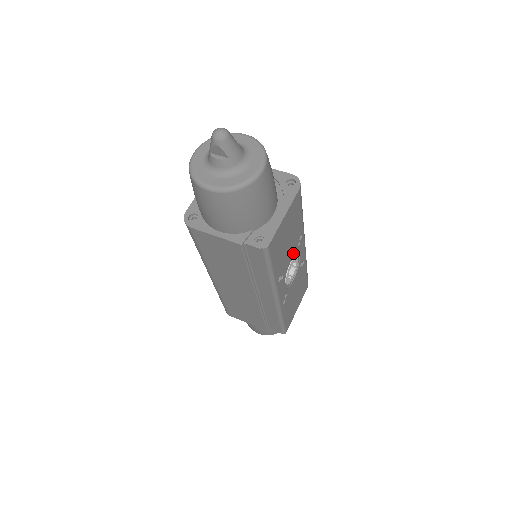
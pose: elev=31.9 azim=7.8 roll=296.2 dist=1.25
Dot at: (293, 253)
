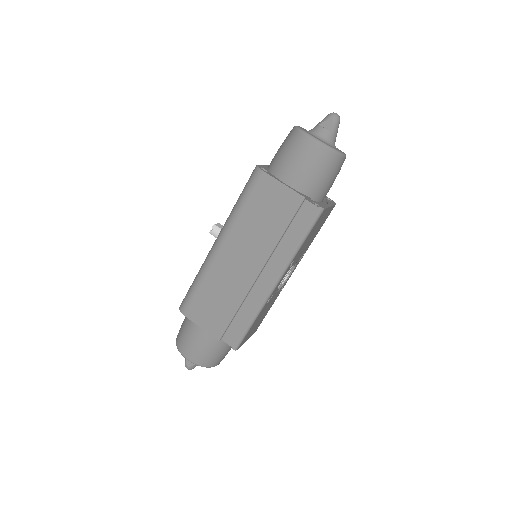
Dot at: (298, 259)
